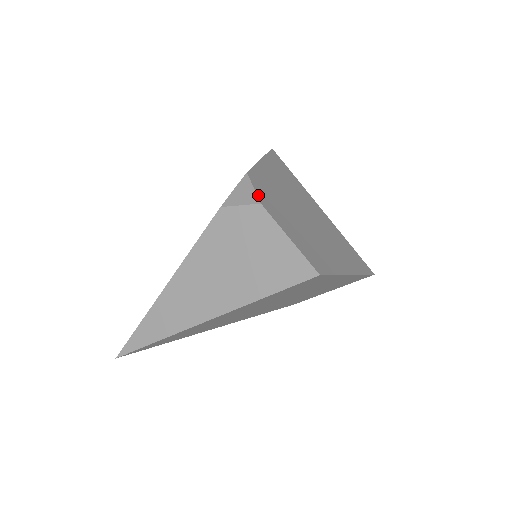
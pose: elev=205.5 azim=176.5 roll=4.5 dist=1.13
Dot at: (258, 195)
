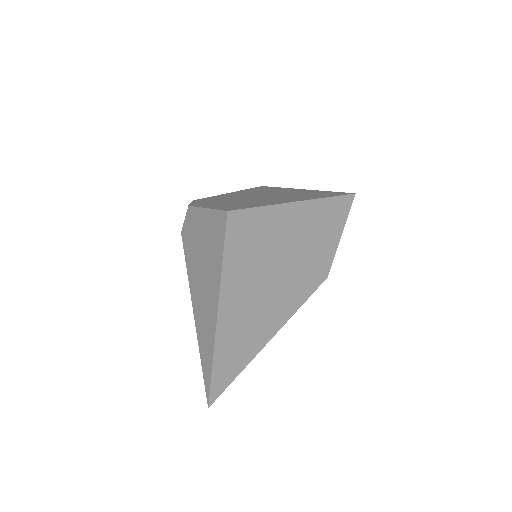
Dot at: (191, 204)
